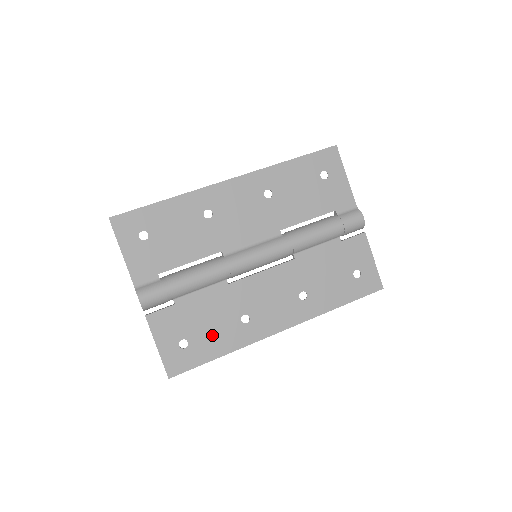
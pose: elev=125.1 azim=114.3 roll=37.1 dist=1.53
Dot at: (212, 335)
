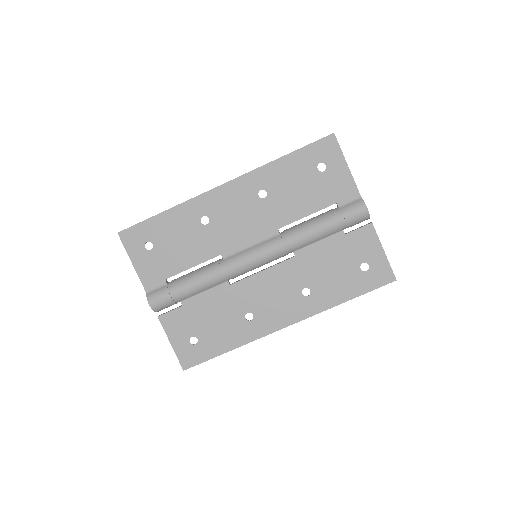
Dot at: (219, 332)
